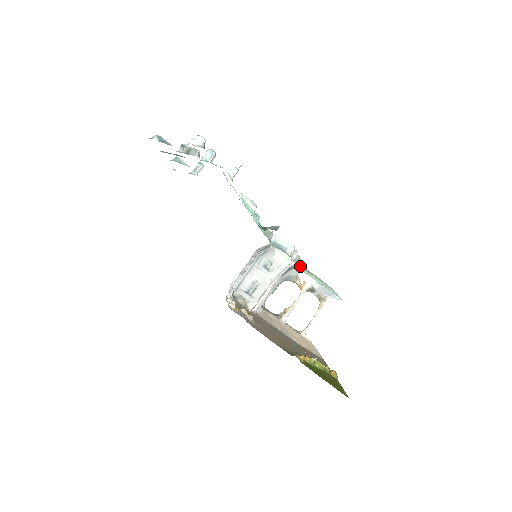
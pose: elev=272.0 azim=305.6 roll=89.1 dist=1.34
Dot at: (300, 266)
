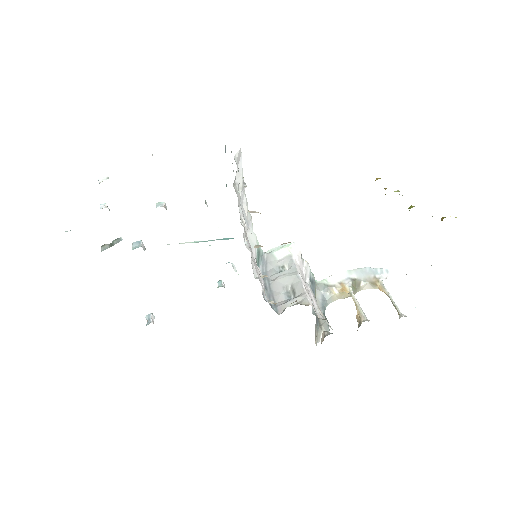
Dot at: occluded
